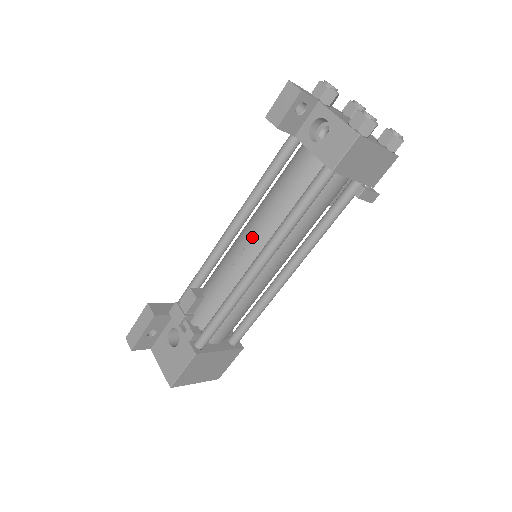
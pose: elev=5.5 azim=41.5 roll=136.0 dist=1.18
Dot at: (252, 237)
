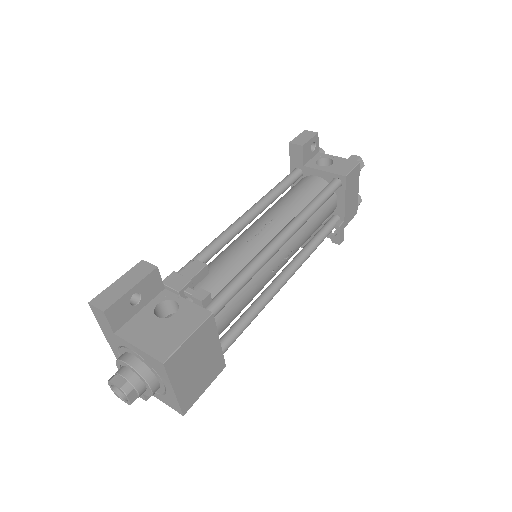
Dot at: (269, 222)
